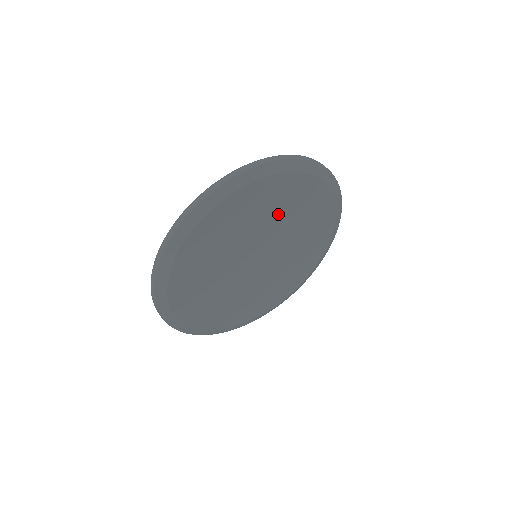
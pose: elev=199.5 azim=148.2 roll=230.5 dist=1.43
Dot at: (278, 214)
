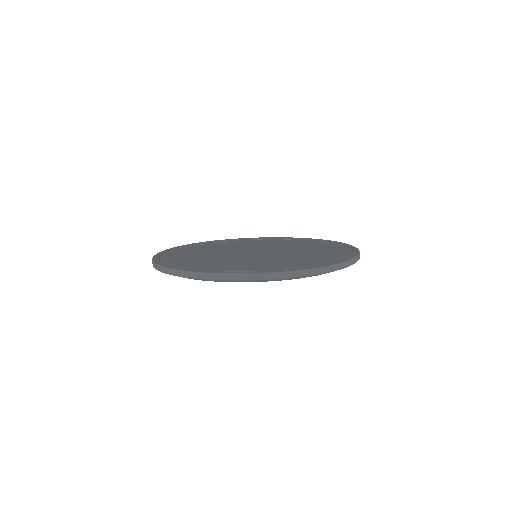
Dot at: occluded
